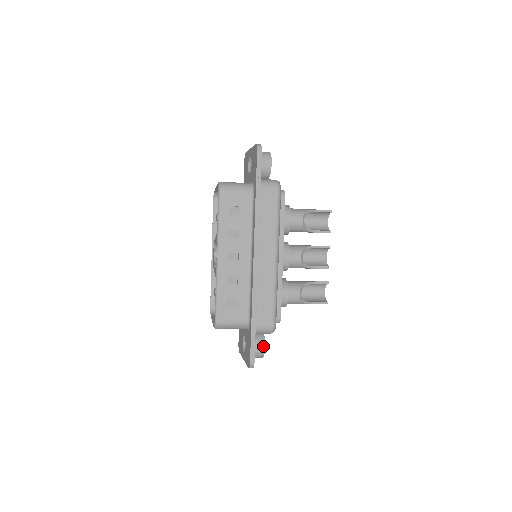
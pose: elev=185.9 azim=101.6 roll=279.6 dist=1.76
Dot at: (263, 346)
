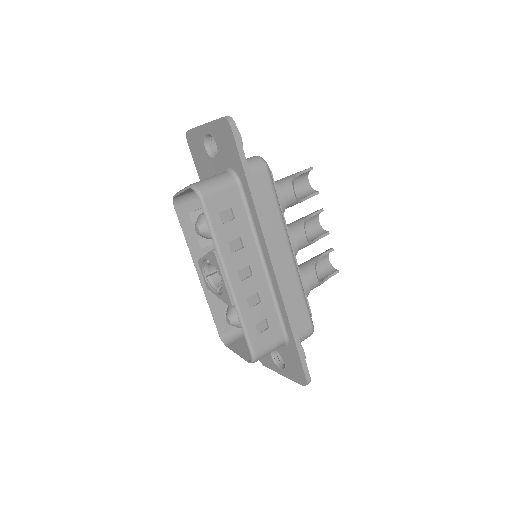
Dot at: occluded
